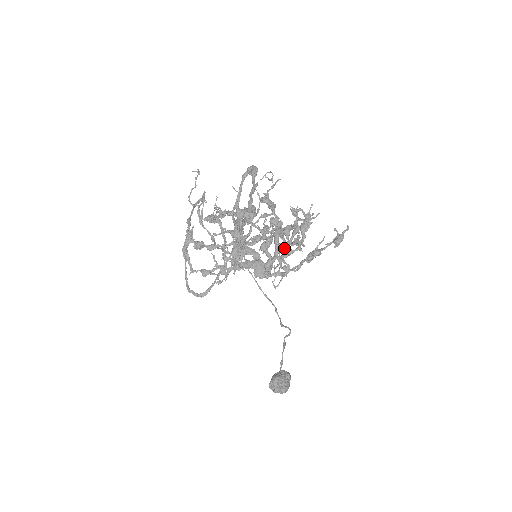
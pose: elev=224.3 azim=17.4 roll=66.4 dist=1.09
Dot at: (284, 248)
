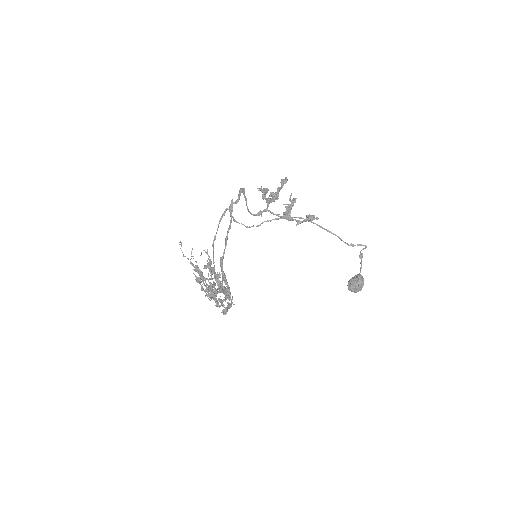
Dot at: occluded
